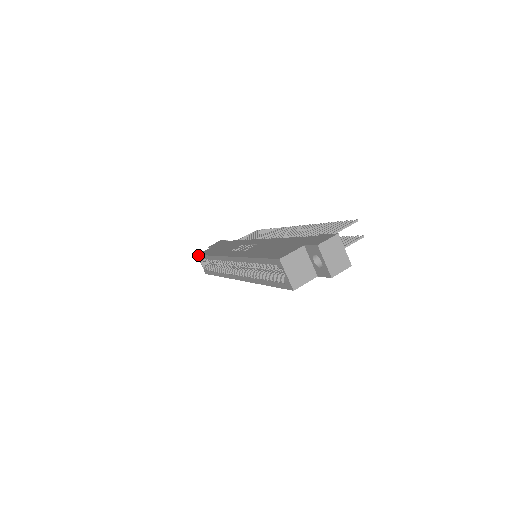
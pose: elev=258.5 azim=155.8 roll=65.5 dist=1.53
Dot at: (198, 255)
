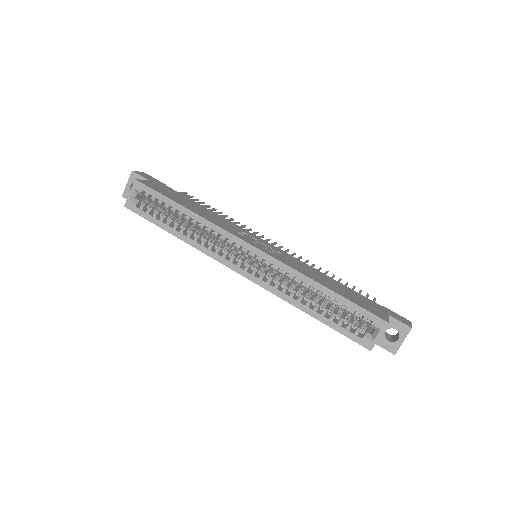
Dot at: (143, 183)
